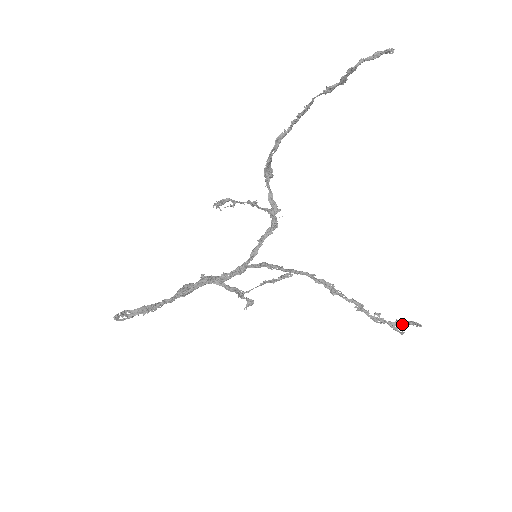
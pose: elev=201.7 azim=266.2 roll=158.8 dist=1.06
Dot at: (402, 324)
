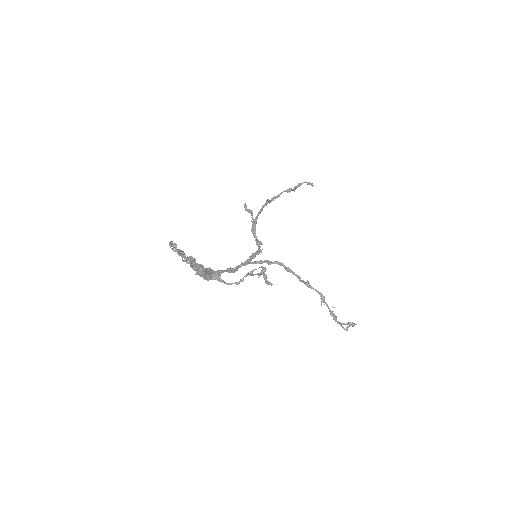
Dot at: (345, 324)
